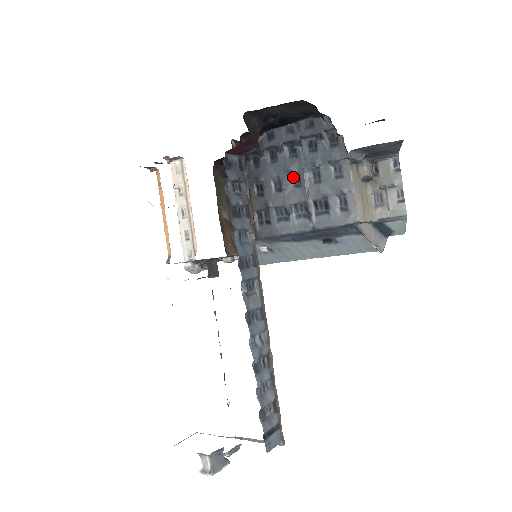
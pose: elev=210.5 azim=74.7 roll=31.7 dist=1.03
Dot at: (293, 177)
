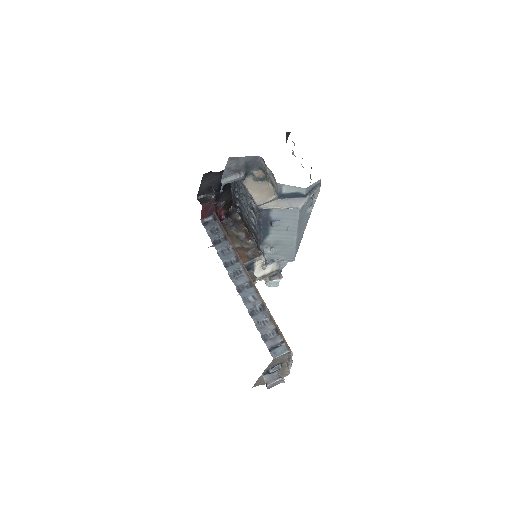
Dot at: (245, 205)
